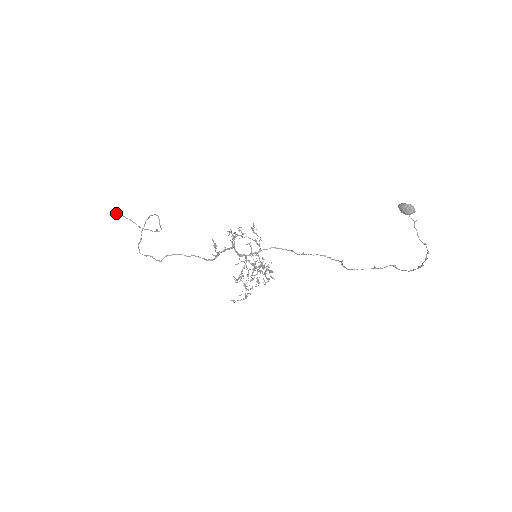
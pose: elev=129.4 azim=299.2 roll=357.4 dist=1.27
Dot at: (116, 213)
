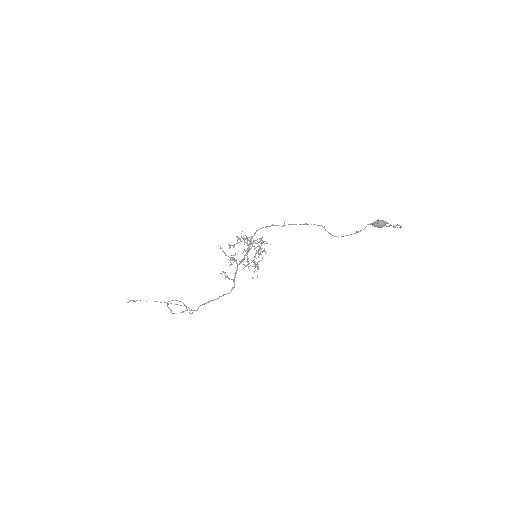
Dot at: (129, 301)
